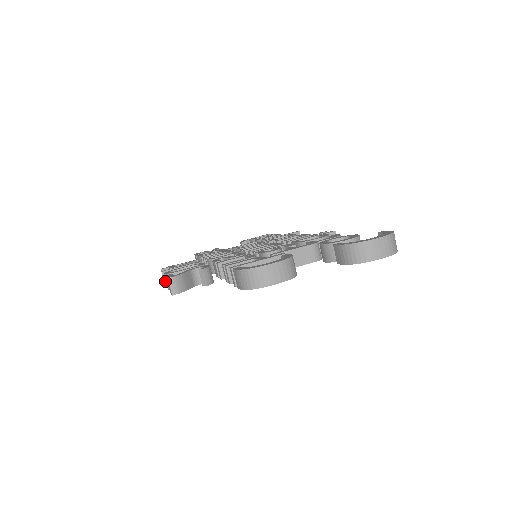
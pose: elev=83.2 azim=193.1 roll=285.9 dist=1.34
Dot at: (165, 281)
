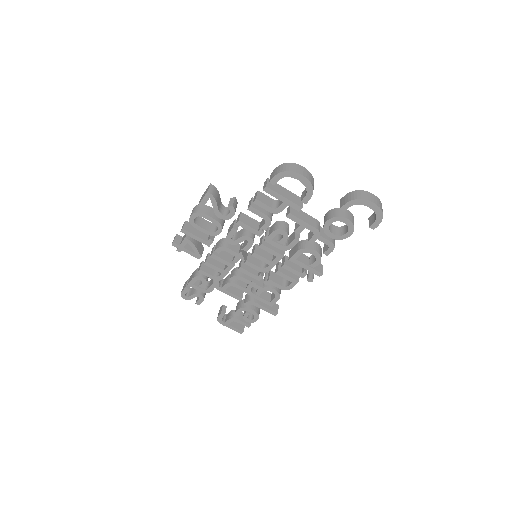
Dot at: (184, 226)
